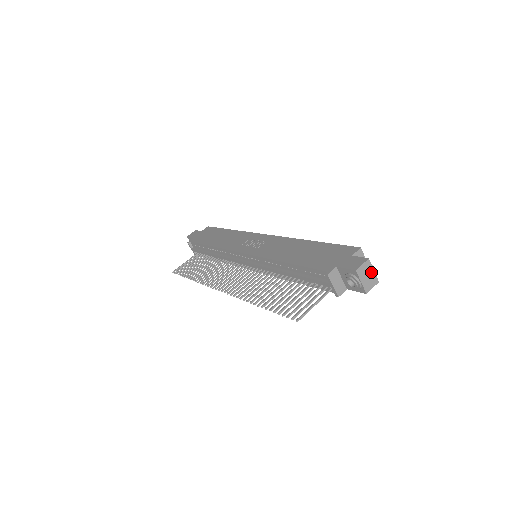
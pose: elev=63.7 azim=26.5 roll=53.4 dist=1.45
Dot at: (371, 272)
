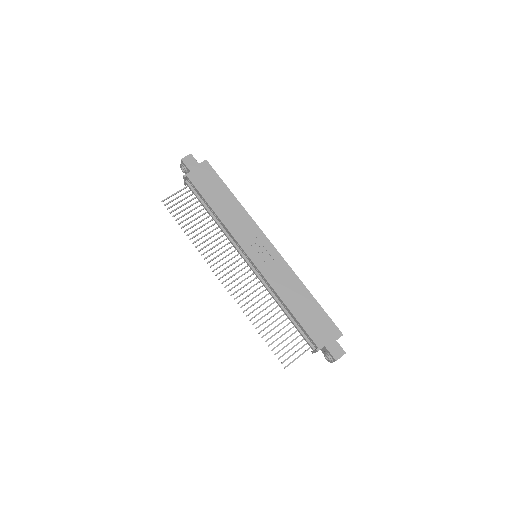
Dot at: occluded
